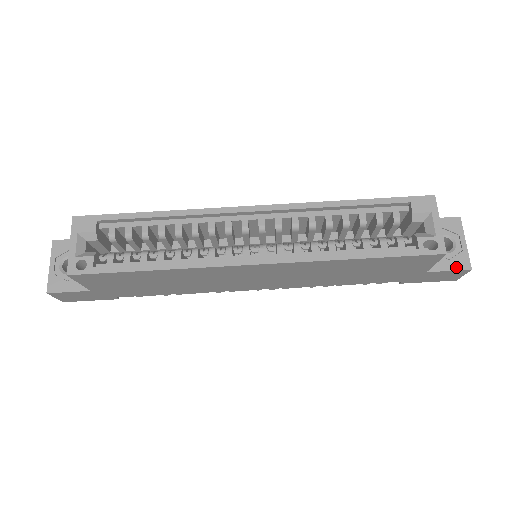
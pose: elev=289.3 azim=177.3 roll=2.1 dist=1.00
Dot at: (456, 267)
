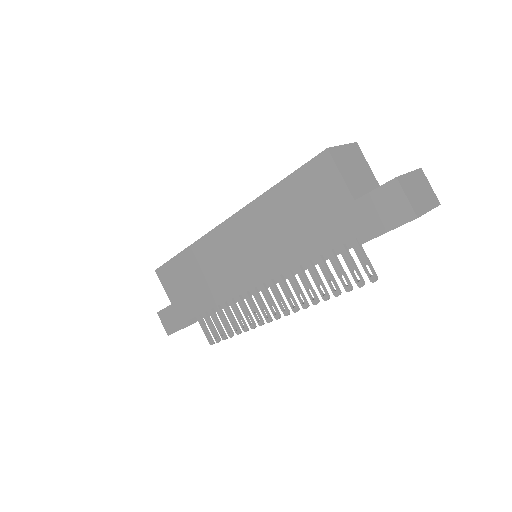
Dot at: (383, 184)
